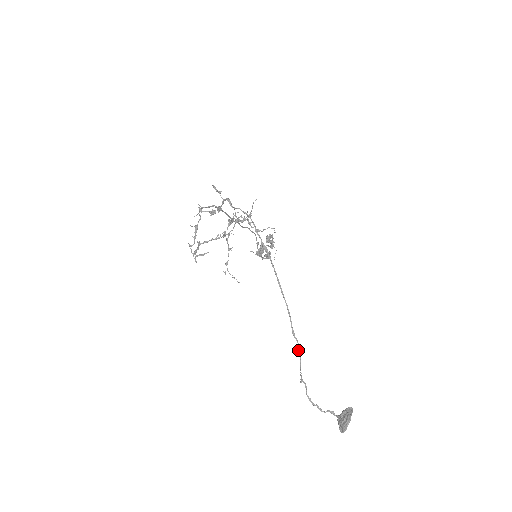
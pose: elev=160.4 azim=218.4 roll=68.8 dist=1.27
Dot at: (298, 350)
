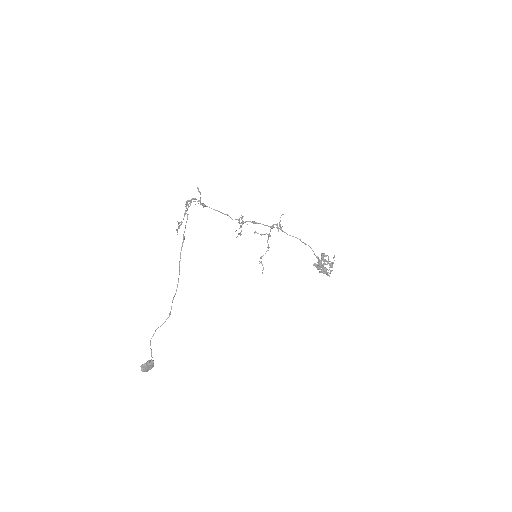
Dot at: (170, 313)
